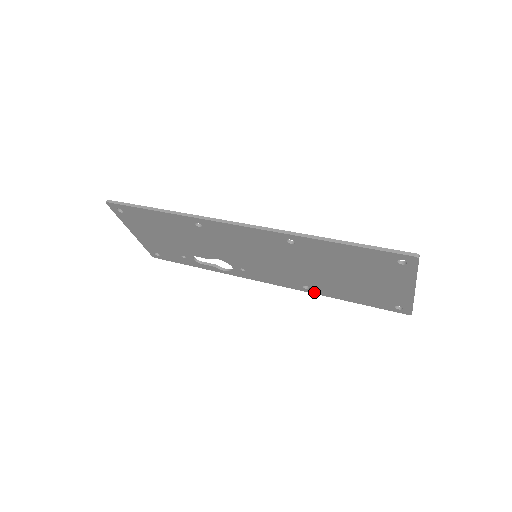
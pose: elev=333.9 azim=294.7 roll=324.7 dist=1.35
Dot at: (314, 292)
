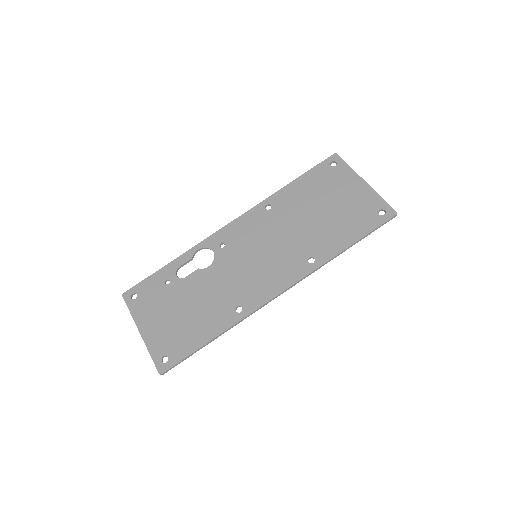
Dot at: (270, 201)
